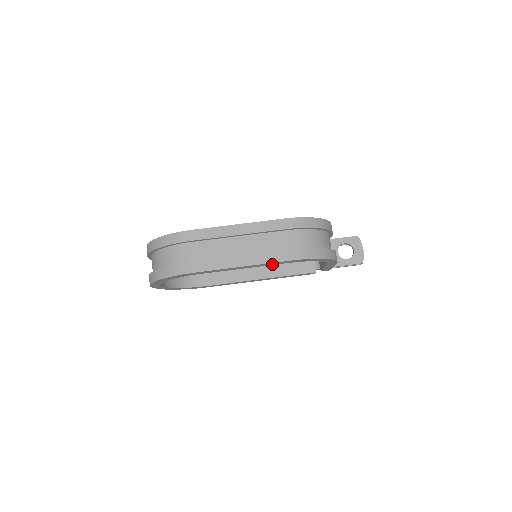
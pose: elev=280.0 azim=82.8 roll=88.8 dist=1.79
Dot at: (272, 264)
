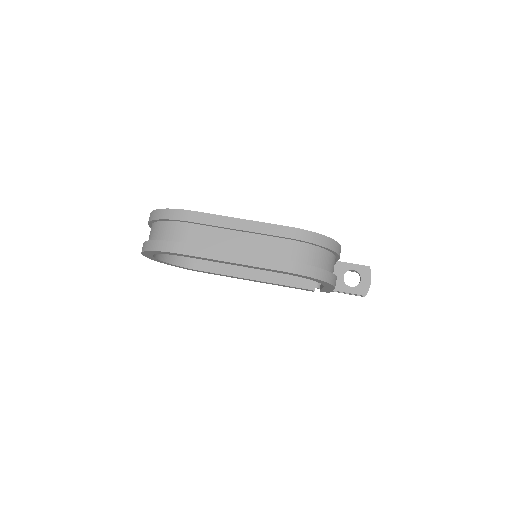
Dot at: (264, 269)
